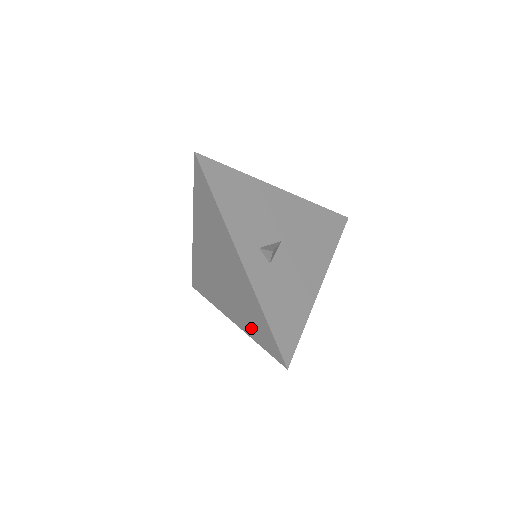
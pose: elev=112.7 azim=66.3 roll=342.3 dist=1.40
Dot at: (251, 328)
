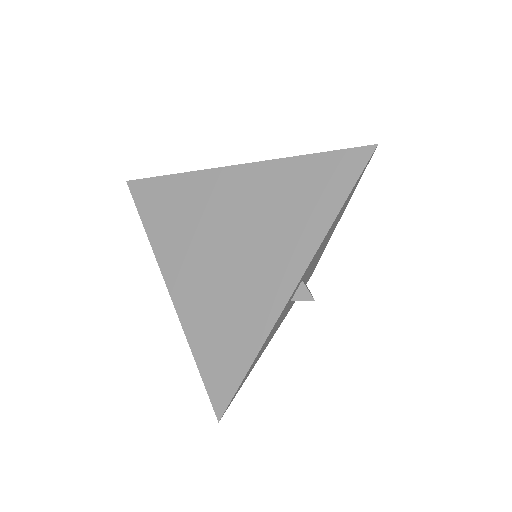
Dot at: (204, 334)
